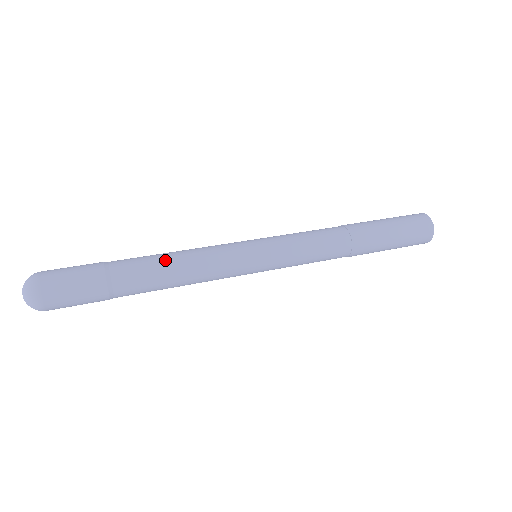
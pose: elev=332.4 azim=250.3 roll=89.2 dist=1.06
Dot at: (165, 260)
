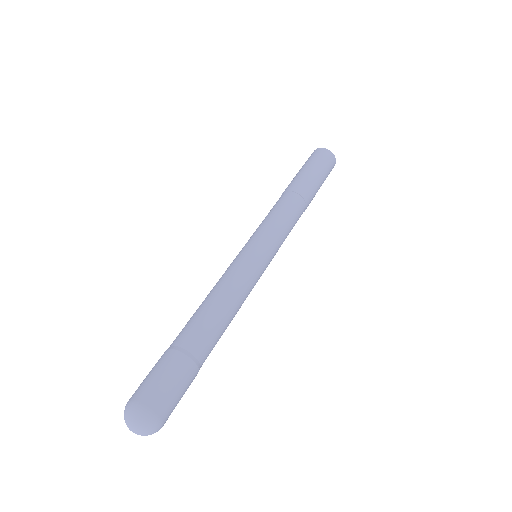
Dot at: (211, 307)
